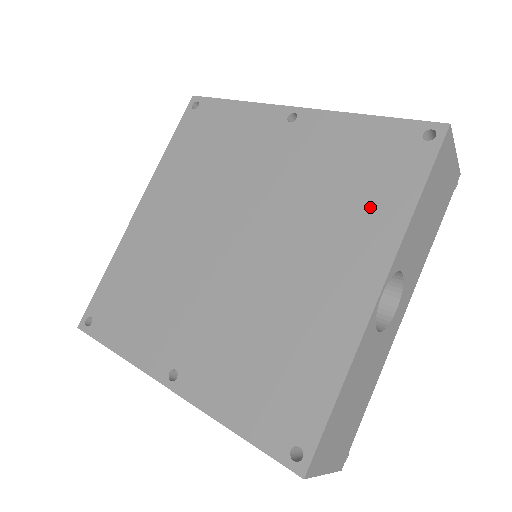
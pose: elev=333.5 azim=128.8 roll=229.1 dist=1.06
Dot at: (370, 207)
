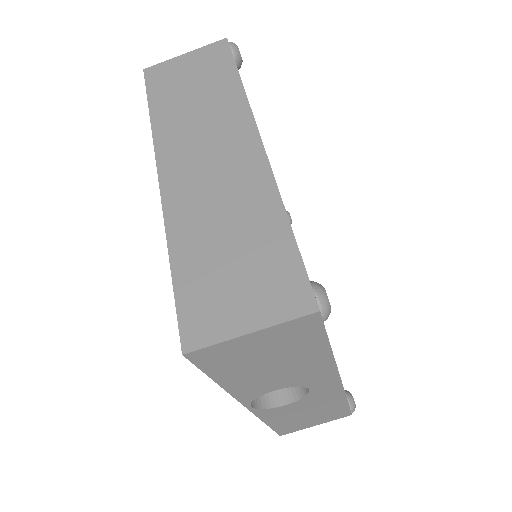
Dot at: occluded
